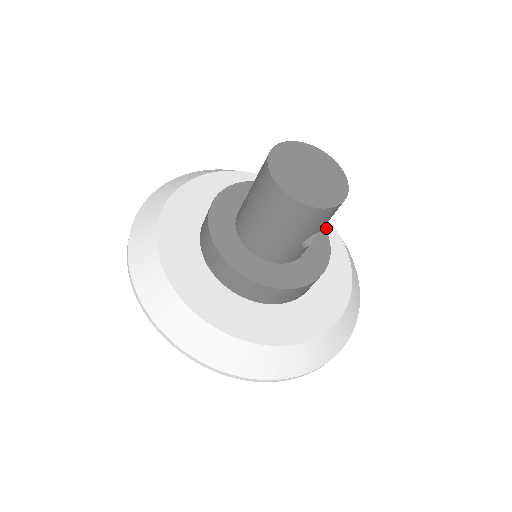
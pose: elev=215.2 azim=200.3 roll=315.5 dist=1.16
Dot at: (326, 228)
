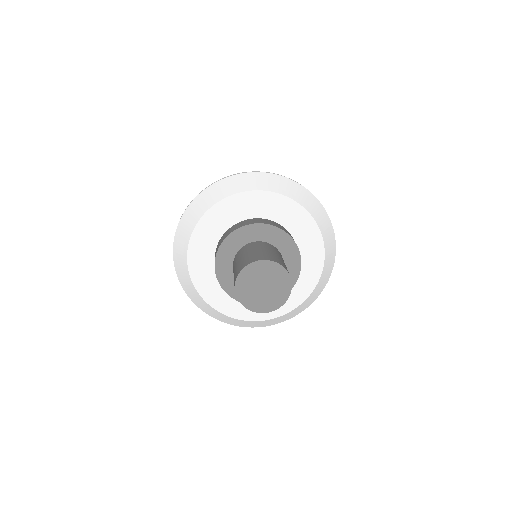
Dot at: (279, 203)
